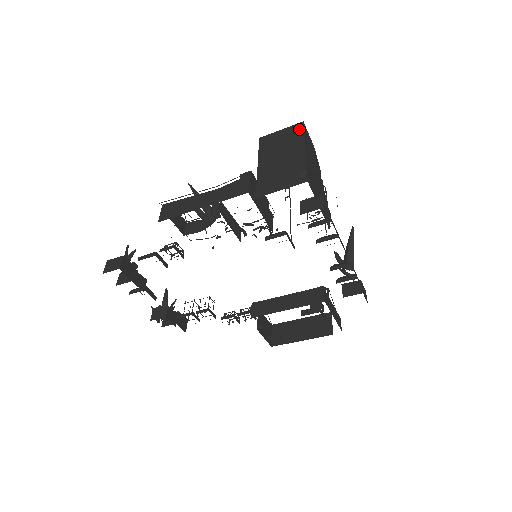
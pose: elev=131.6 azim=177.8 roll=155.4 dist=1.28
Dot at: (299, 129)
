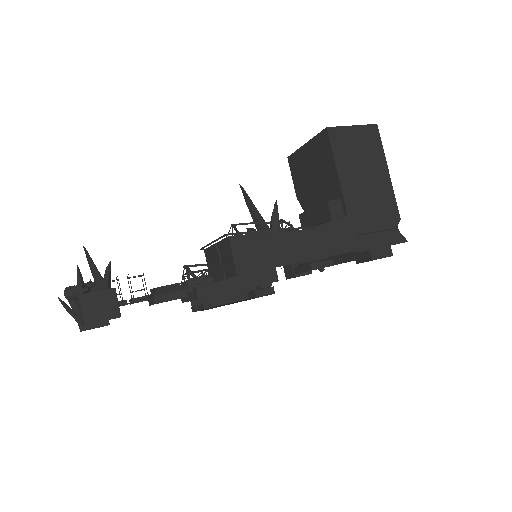
Dot at: (376, 138)
